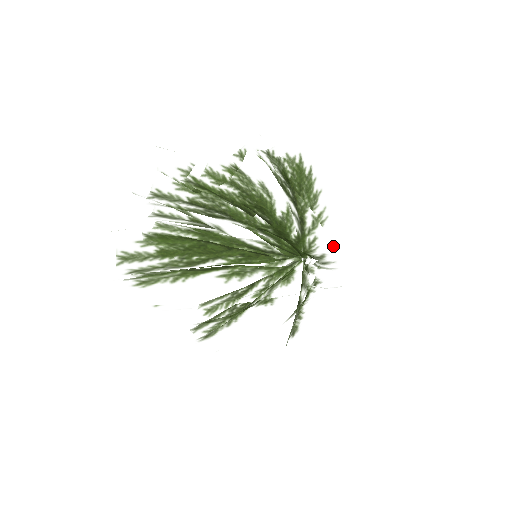
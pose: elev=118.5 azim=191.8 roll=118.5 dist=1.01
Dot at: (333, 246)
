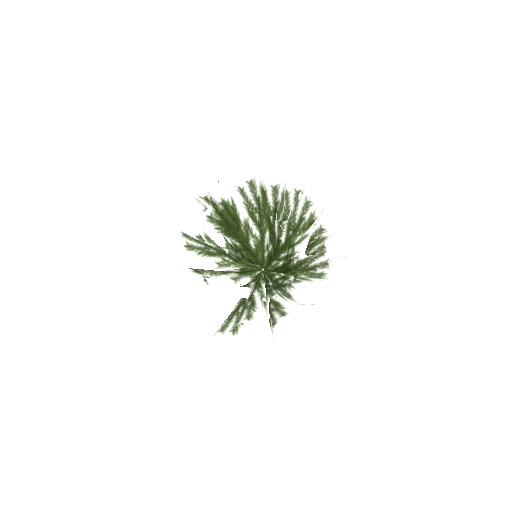
Dot at: (311, 193)
